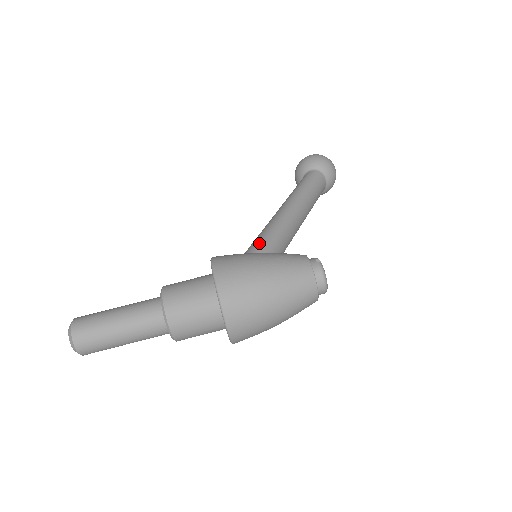
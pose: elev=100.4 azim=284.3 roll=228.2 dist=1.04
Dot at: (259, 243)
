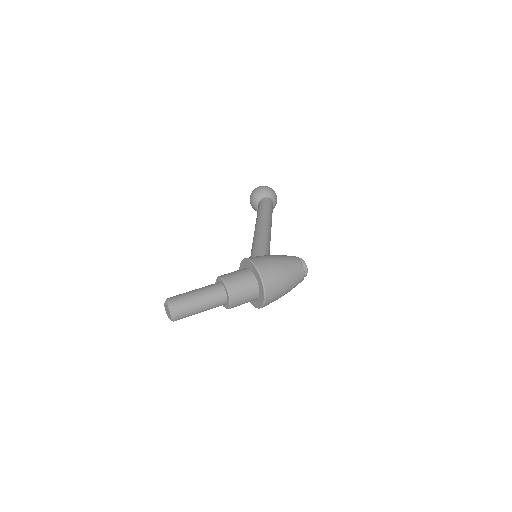
Dot at: (261, 248)
